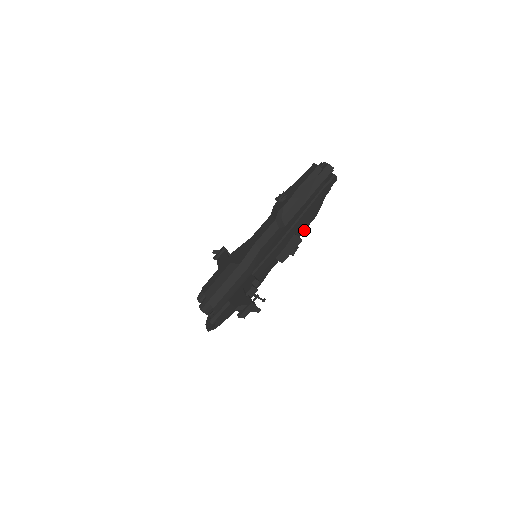
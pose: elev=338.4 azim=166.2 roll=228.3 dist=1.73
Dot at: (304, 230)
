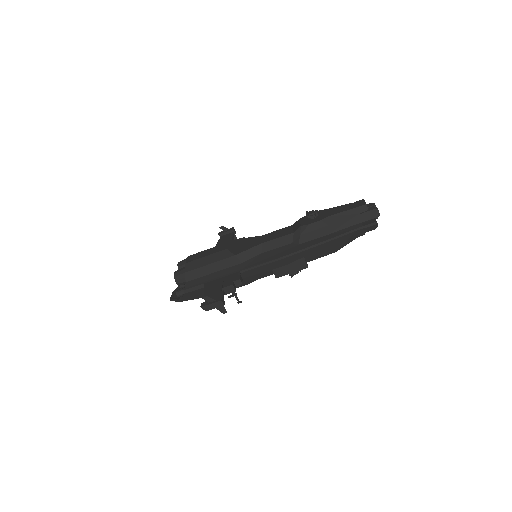
Dot at: (316, 258)
